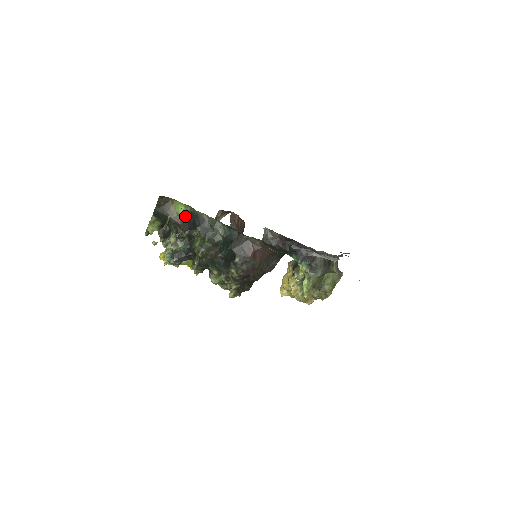
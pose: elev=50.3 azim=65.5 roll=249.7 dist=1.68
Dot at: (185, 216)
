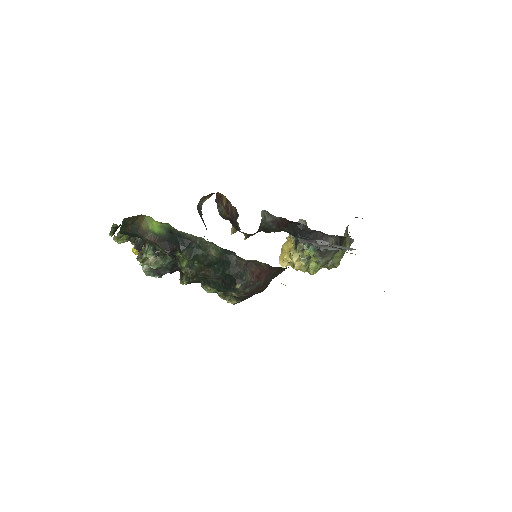
Dot at: (163, 234)
